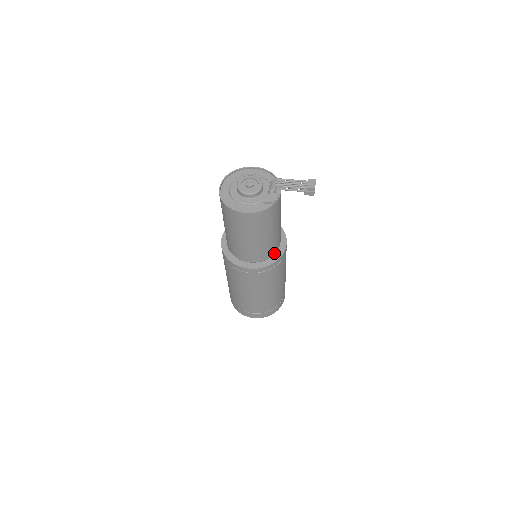
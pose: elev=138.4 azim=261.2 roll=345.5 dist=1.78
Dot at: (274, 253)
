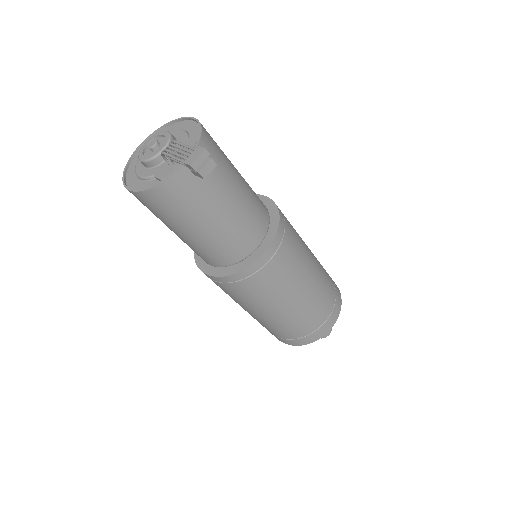
Dot at: (238, 260)
